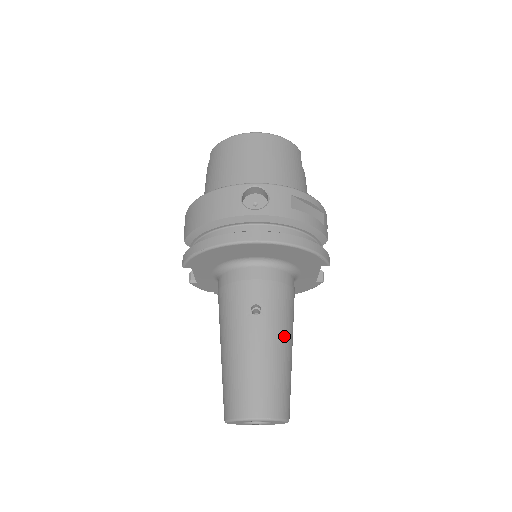
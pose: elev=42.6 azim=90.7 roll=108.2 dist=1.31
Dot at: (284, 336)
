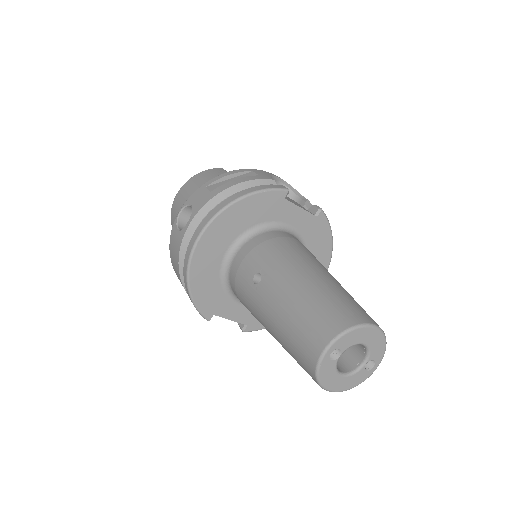
Dot at: (298, 270)
